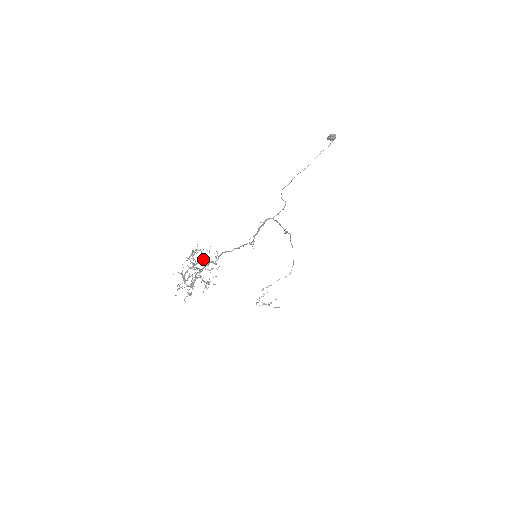
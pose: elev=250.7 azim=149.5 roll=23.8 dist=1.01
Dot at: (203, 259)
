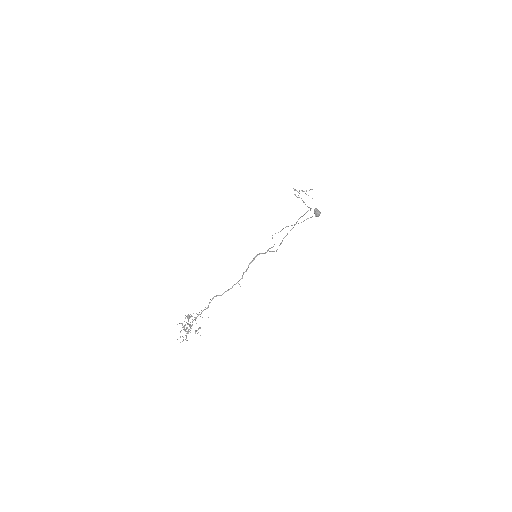
Dot at: occluded
